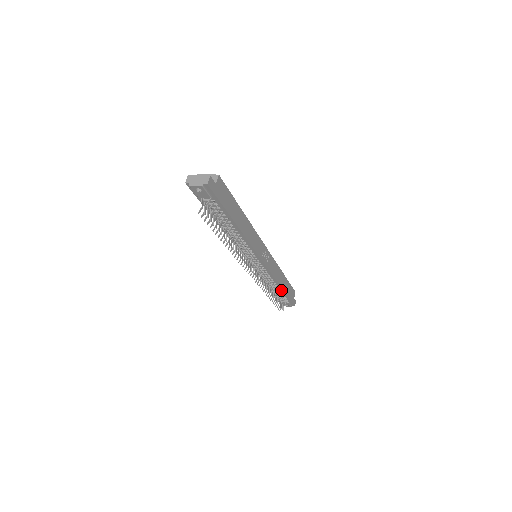
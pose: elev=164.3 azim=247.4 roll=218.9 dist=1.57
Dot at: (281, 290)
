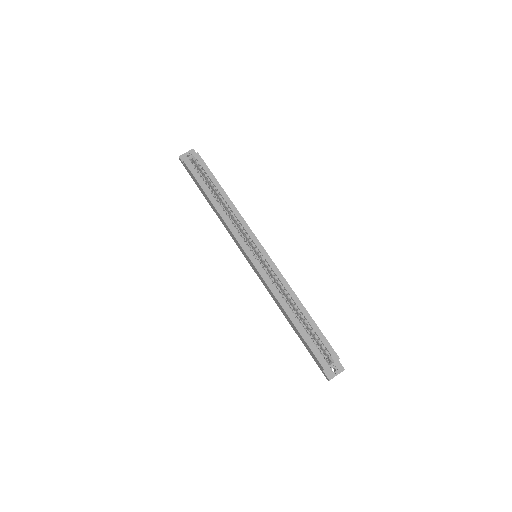
Dot at: occluded
